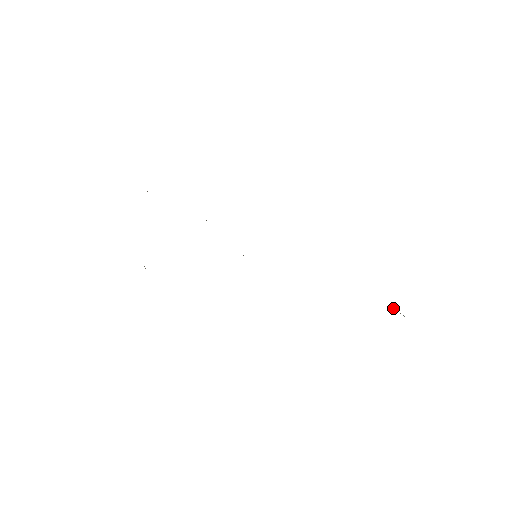
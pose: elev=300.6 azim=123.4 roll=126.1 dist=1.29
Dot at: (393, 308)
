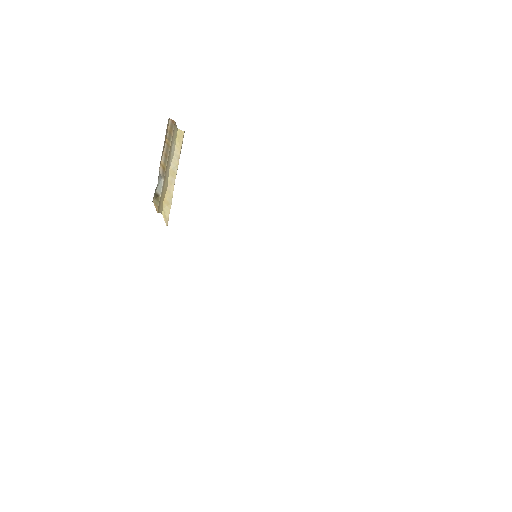
Dot at: occluded
